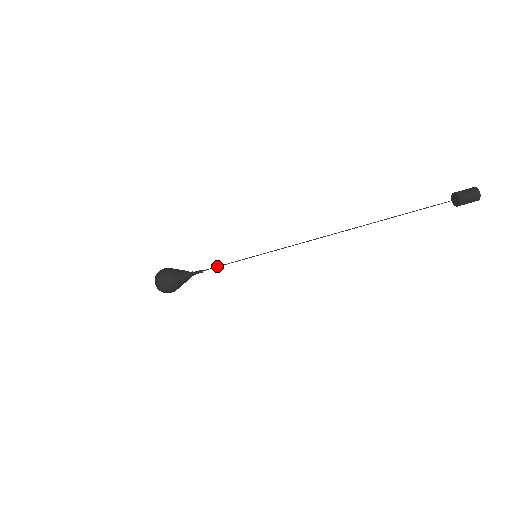
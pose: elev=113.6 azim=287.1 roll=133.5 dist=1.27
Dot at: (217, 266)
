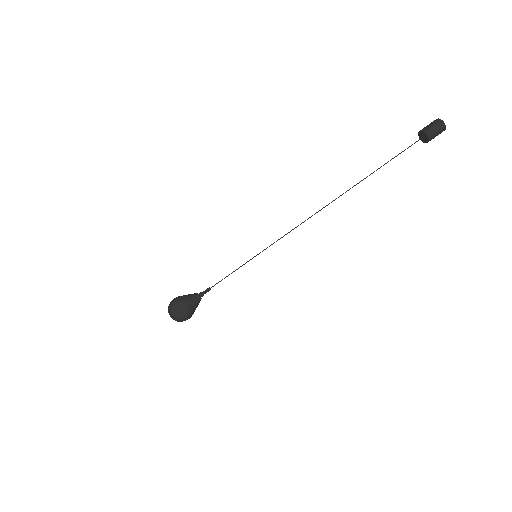
Dot at: occluded
